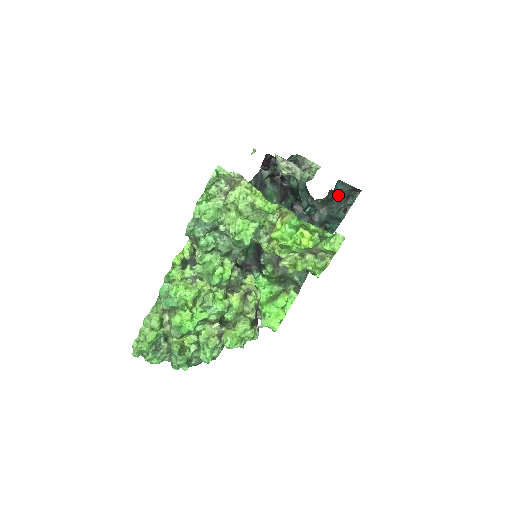
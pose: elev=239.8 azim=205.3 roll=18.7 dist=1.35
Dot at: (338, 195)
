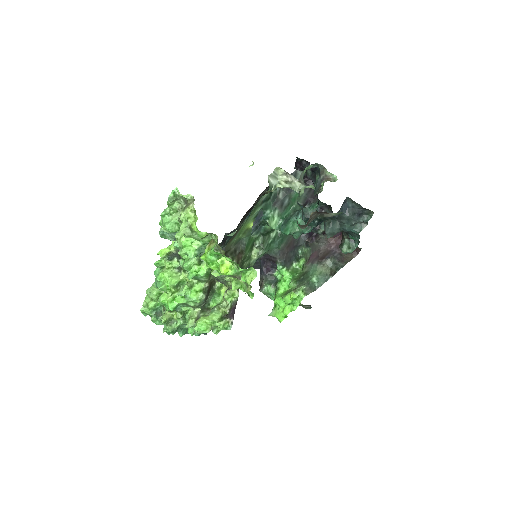
Dot at: (331, 216)
